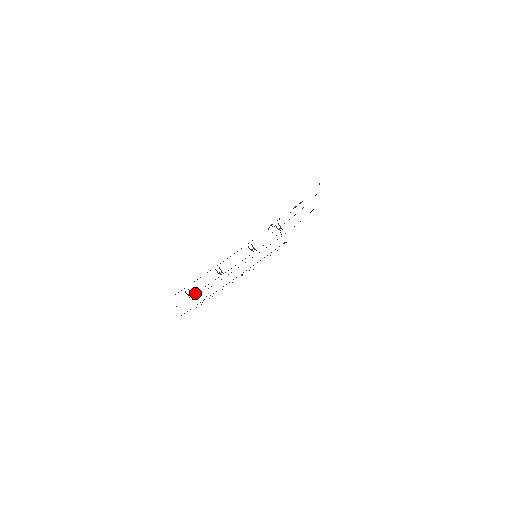
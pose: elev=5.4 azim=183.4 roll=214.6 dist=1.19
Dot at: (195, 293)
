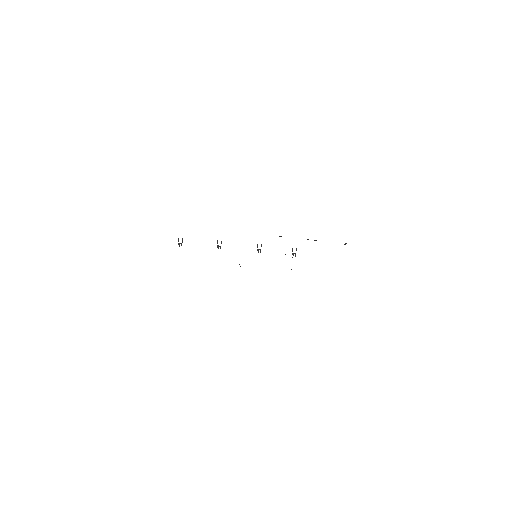
Dot at: occluded
